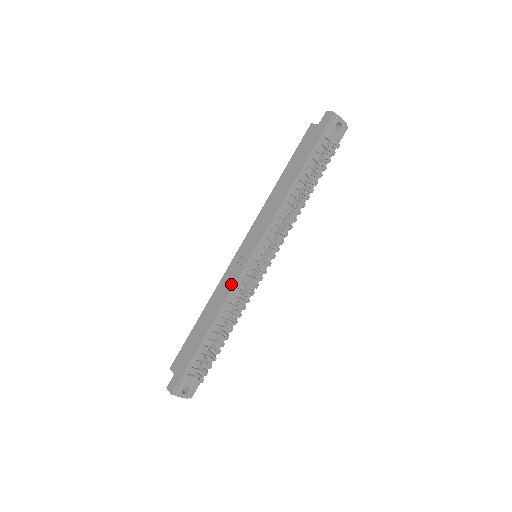
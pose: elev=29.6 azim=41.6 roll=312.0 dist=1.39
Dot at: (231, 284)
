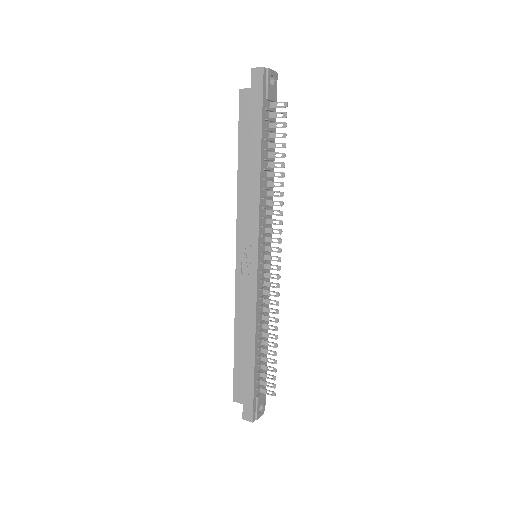
Dot at: (252, 298)
